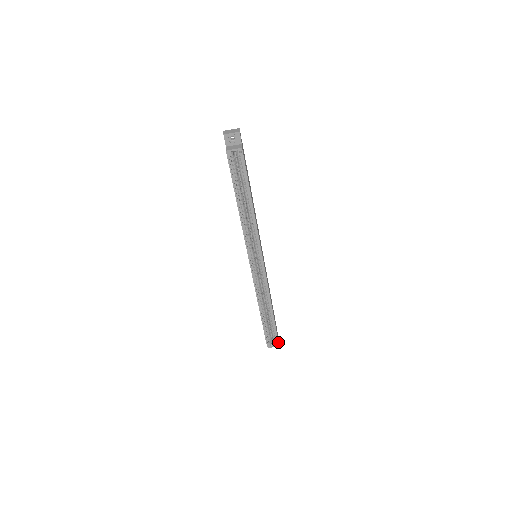
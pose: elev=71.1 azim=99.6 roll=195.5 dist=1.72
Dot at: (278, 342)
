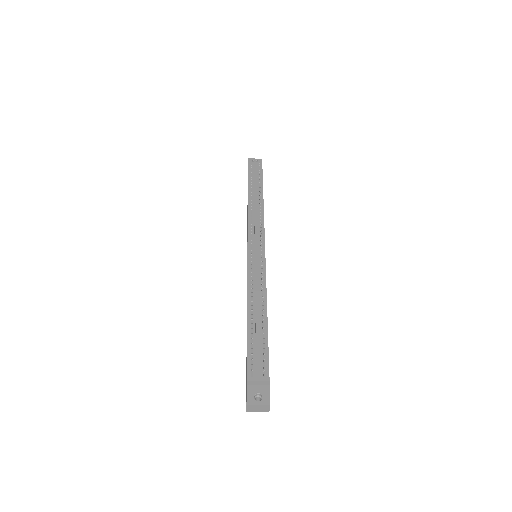
Dot at: occluded
